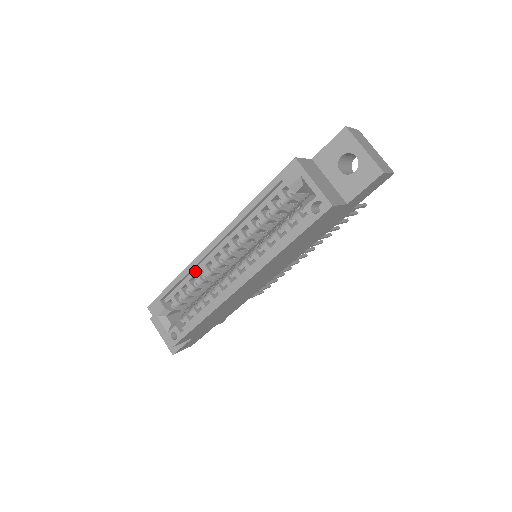
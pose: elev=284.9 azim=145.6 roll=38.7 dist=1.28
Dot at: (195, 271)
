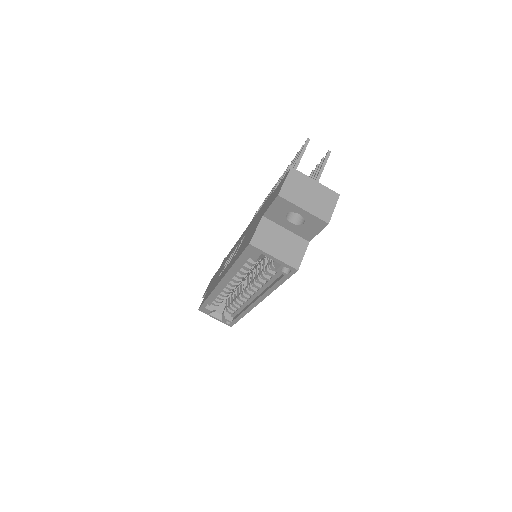
Dot at: (218, 292)
